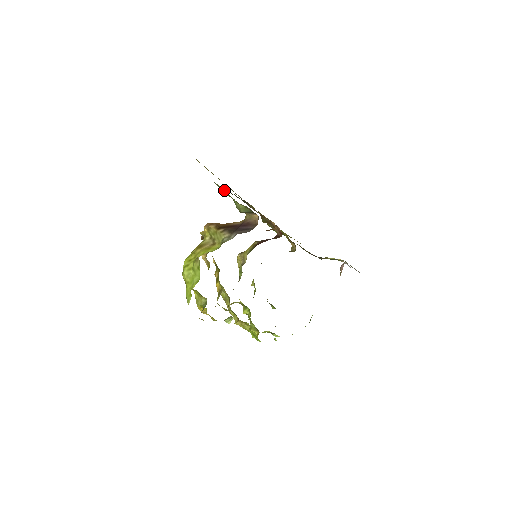
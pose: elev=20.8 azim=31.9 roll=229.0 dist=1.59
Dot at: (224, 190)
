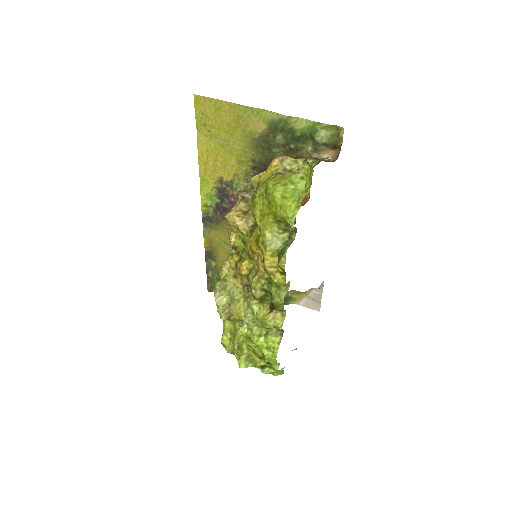
Dot at: (300, 122)
